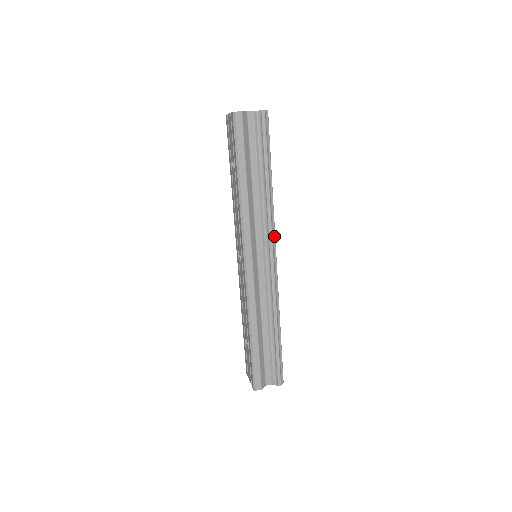
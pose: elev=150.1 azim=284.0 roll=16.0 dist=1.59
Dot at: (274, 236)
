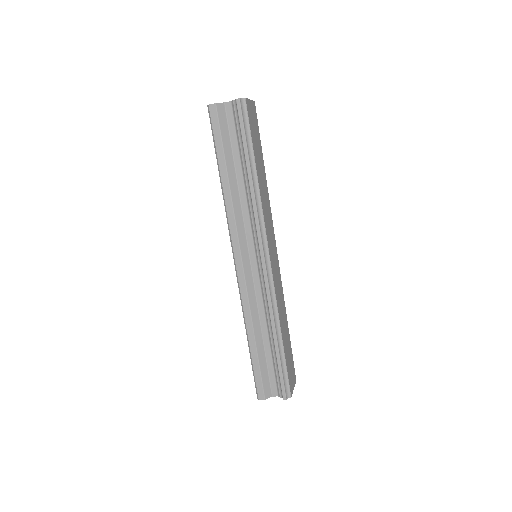
Dot at: (265, 235)
